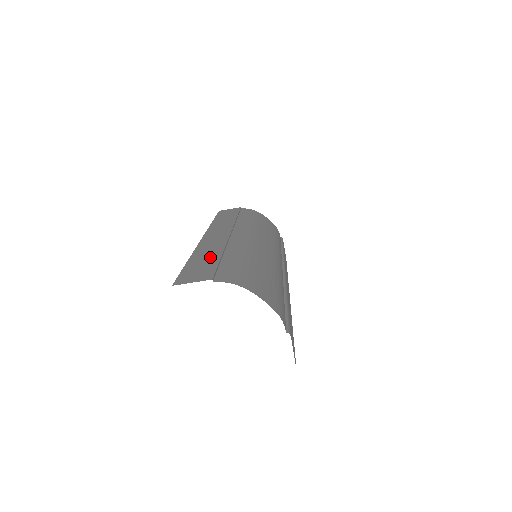
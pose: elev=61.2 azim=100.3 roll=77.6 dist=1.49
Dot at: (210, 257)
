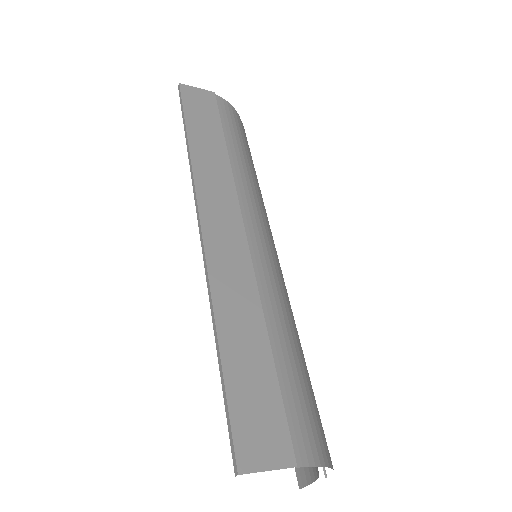
Dot at: (254, 347)
